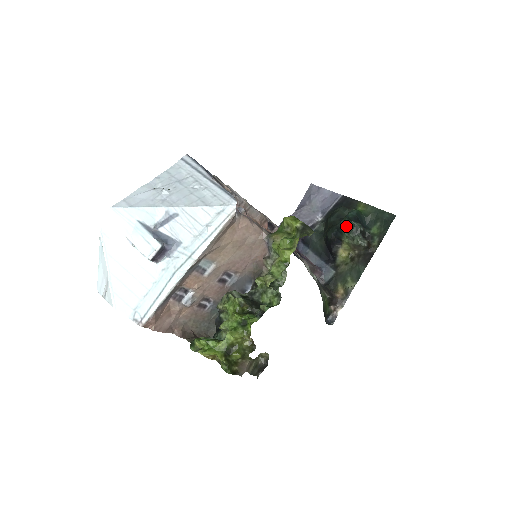
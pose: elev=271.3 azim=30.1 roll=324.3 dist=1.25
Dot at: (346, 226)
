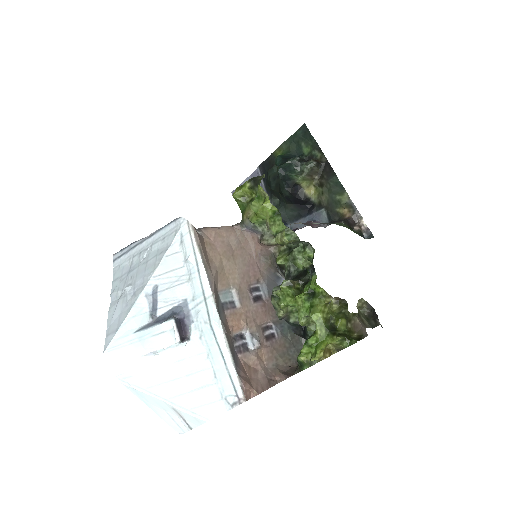
Dot at: (286, 170)
